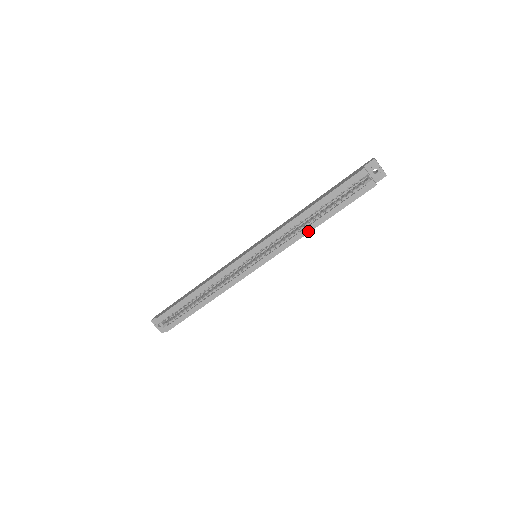
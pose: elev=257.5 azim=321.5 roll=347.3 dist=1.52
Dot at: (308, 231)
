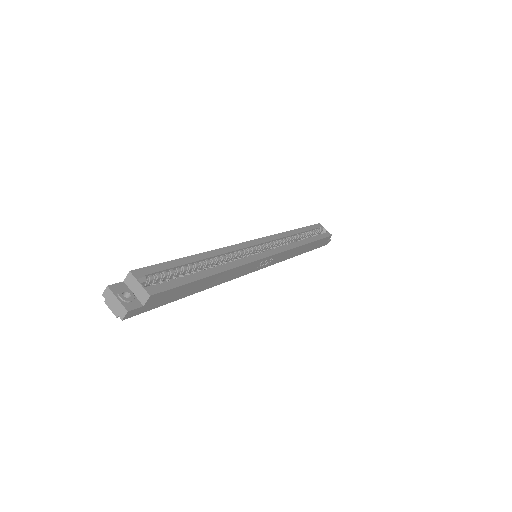
Dot at: (301, 244)
